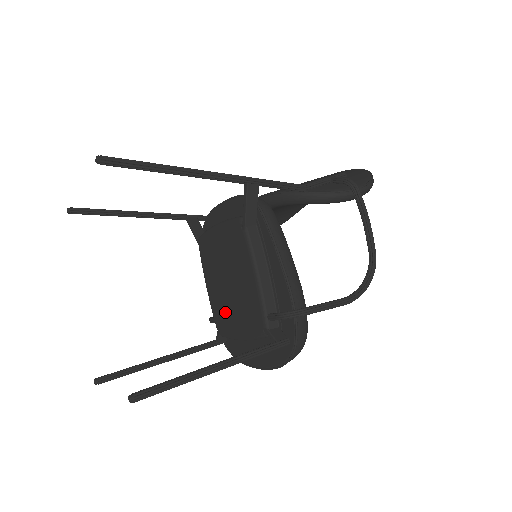
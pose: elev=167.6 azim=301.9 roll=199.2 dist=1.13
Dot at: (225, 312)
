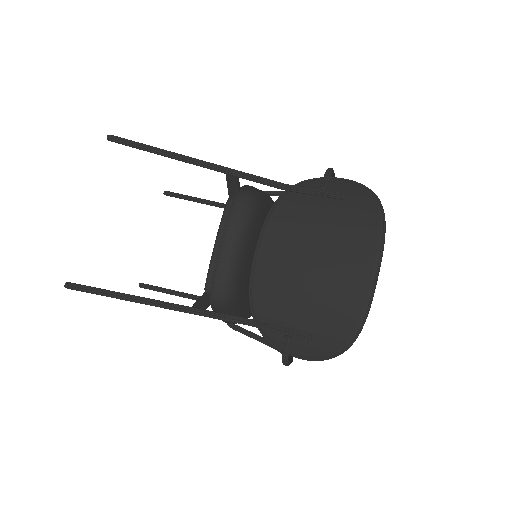
Dot at: occluded
